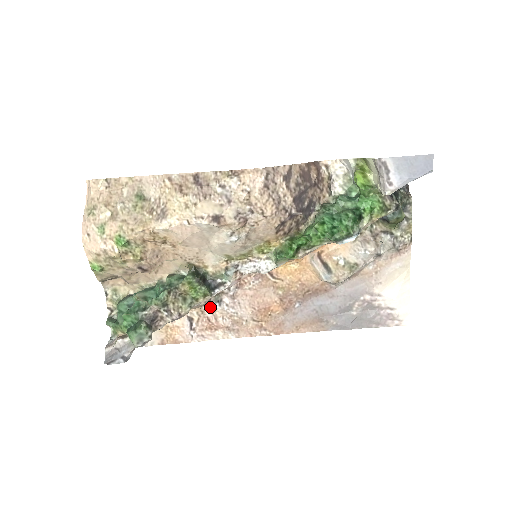
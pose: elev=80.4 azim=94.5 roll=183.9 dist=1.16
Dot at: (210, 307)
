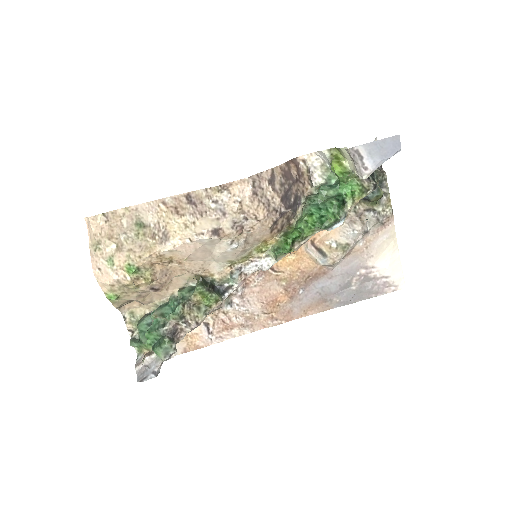
Dot at: (222, 310)
